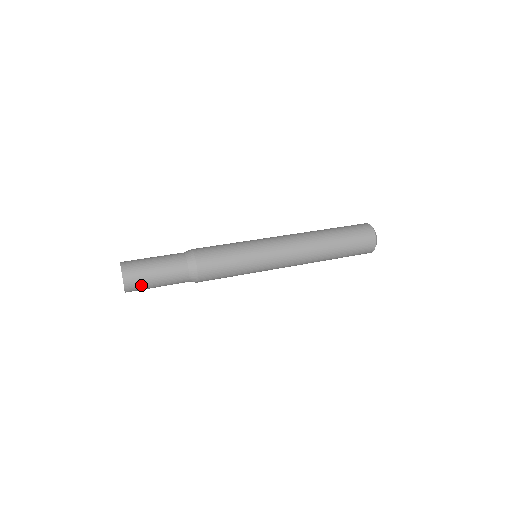
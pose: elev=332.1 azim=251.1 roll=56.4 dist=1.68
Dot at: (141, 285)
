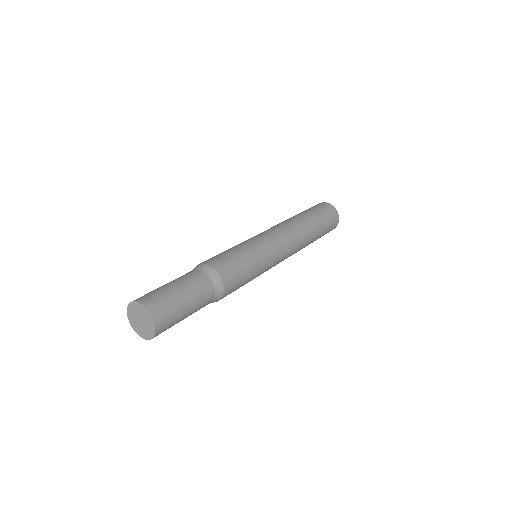
Dot at: (172, 321)
